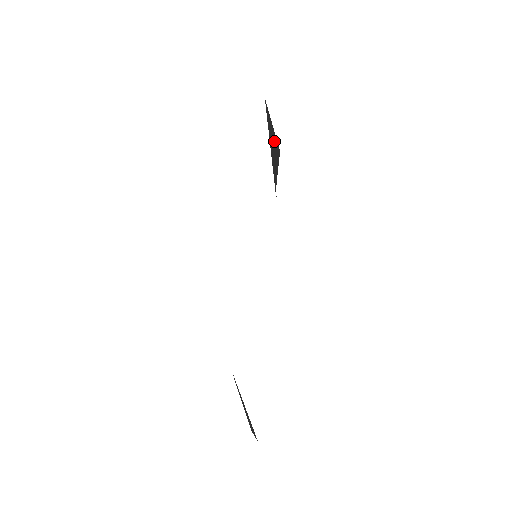
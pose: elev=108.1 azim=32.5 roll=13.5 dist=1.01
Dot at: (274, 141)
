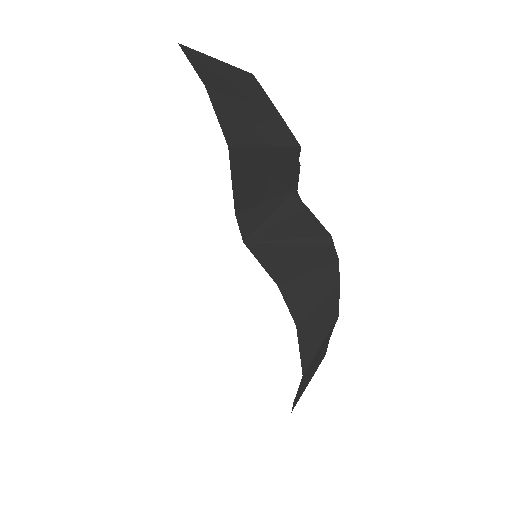
Dot at: (276, 154)
